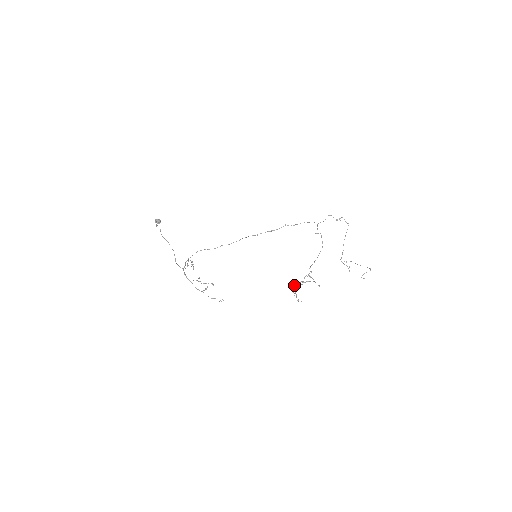
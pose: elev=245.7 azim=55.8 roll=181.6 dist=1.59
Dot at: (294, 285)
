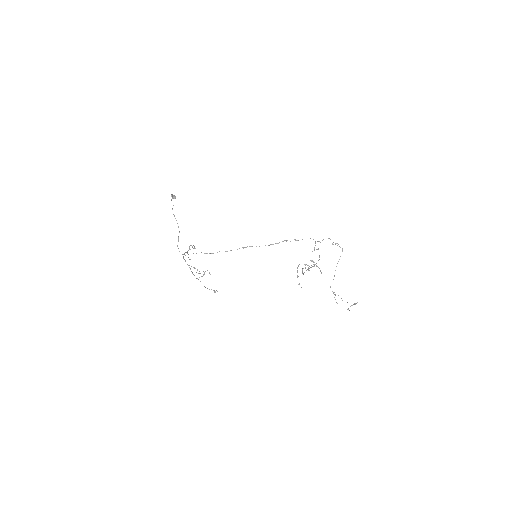
Dot at: (298, 265)
